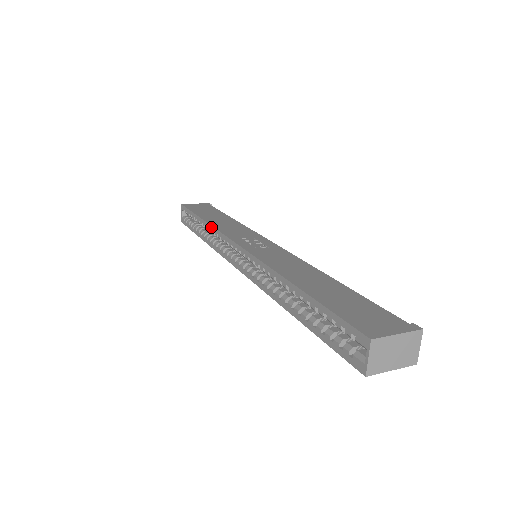
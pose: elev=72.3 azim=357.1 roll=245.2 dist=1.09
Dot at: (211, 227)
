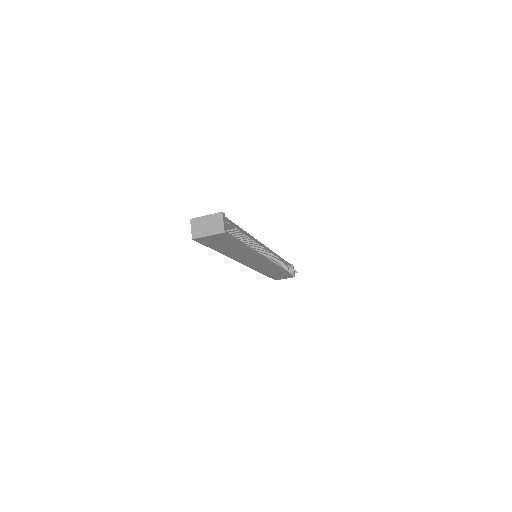
Dot at: occluded
